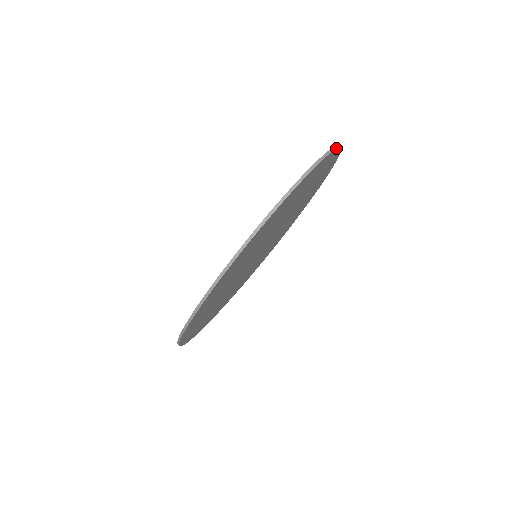
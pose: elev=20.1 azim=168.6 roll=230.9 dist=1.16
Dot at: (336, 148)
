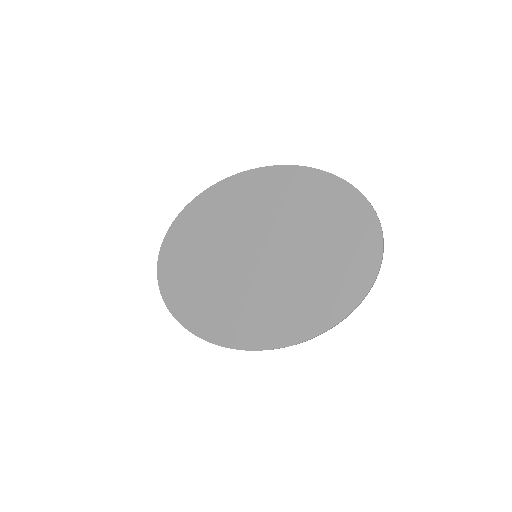
Dot at: (360, 192)
